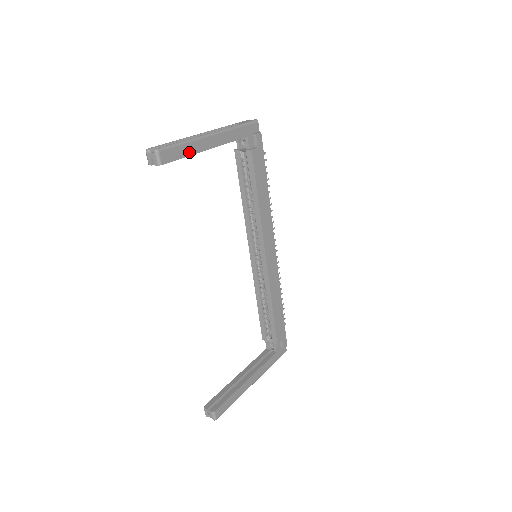
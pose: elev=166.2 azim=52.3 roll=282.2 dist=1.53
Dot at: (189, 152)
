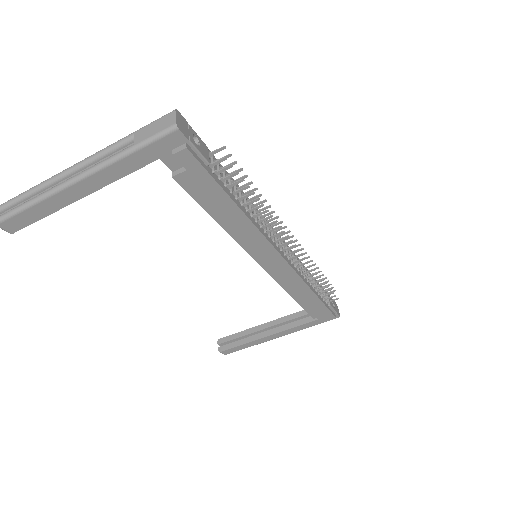
Dot at: (46, 211)
